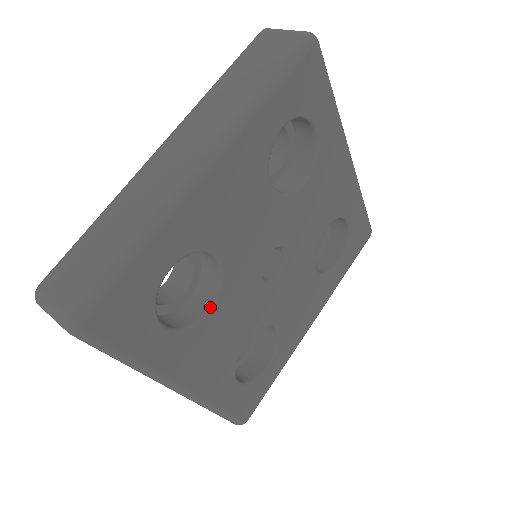
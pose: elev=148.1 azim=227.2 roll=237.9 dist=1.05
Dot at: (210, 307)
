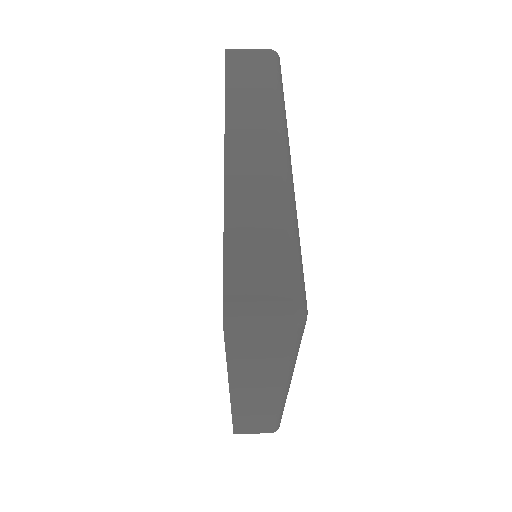
Dot at: occluded
